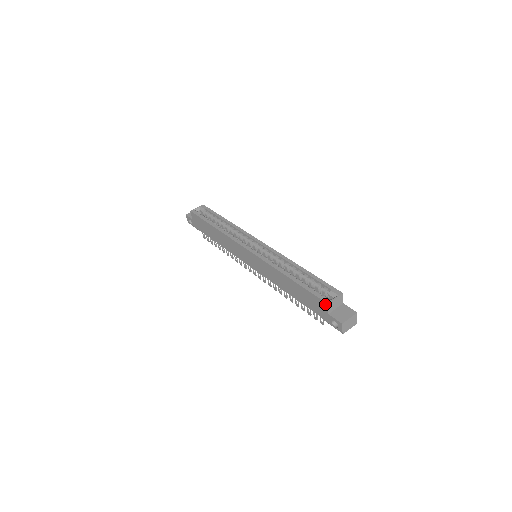
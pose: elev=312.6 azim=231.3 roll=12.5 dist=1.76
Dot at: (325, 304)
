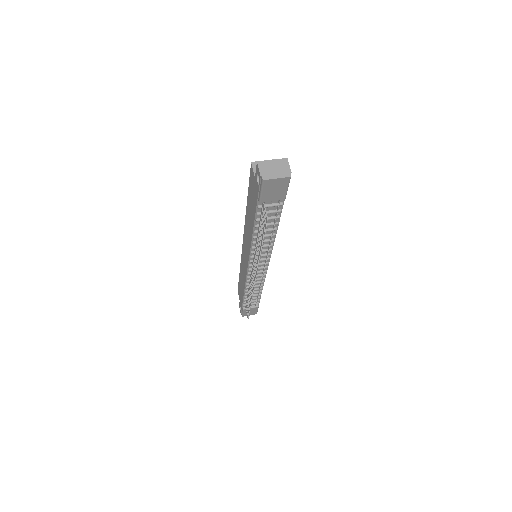
Dot at: (251, 168)
